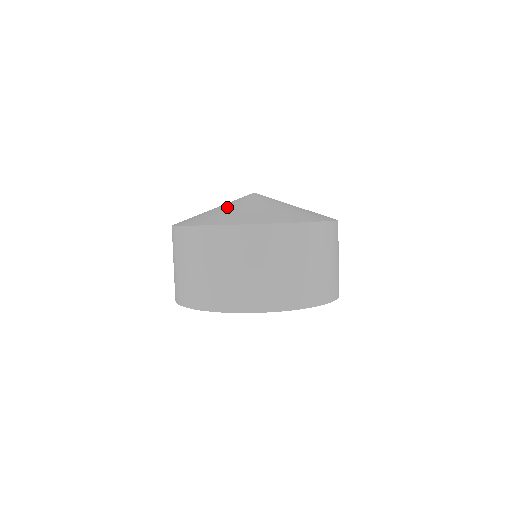
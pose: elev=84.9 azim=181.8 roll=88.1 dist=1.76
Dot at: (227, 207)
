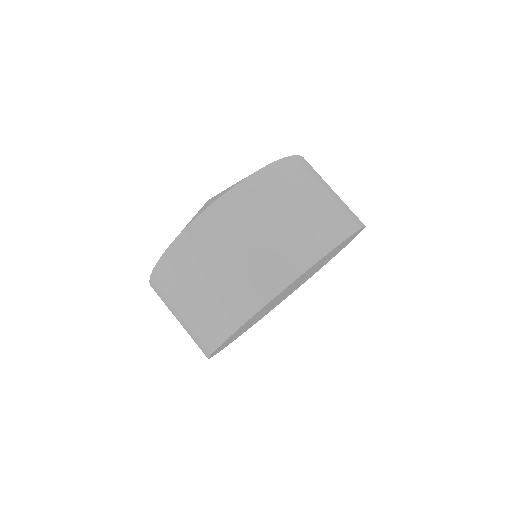
Dot at: occluded
